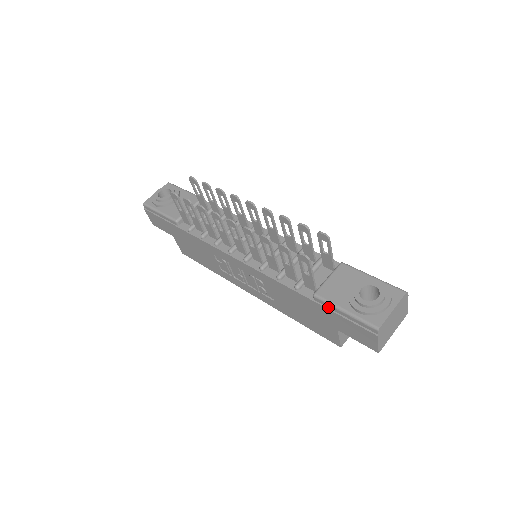
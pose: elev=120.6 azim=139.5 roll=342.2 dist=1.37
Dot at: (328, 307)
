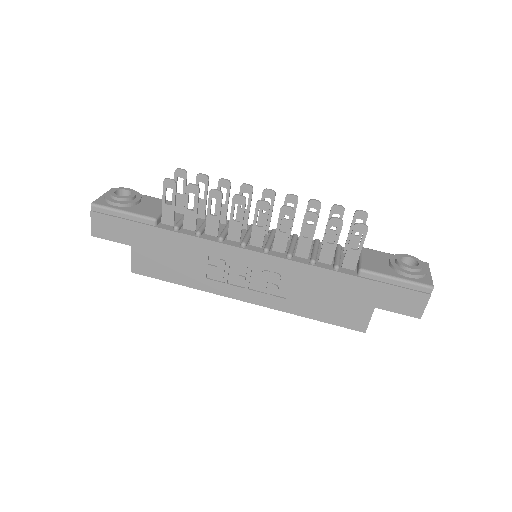
Dot at: (376, 280)
